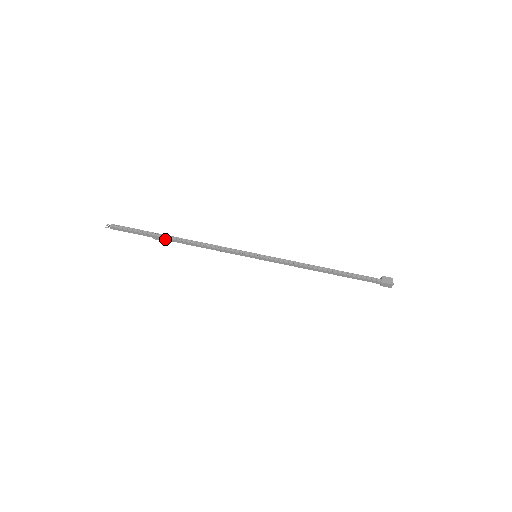
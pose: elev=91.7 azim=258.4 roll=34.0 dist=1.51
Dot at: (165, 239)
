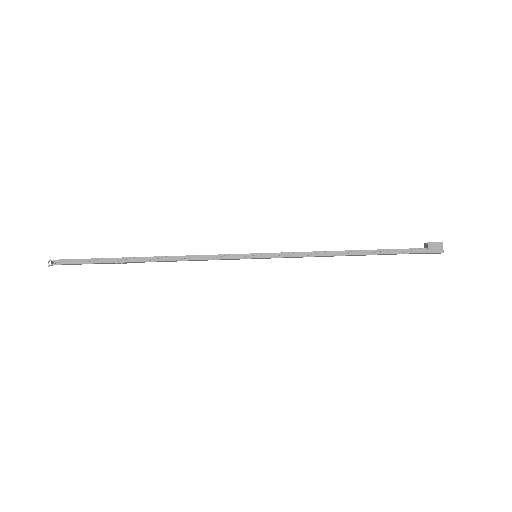
Dot at: (131, 262)
